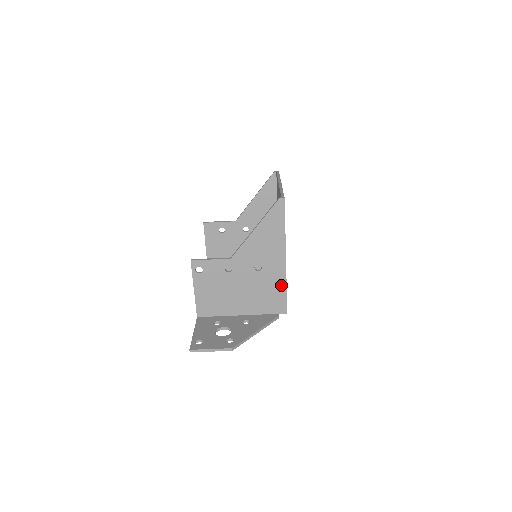
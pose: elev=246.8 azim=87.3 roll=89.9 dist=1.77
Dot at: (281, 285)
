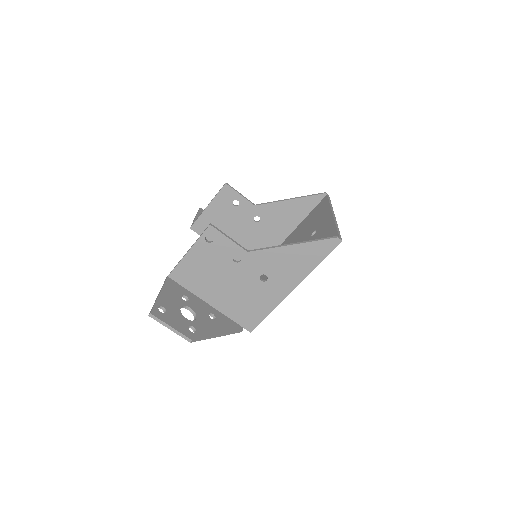
Dot at: (269, 307)
